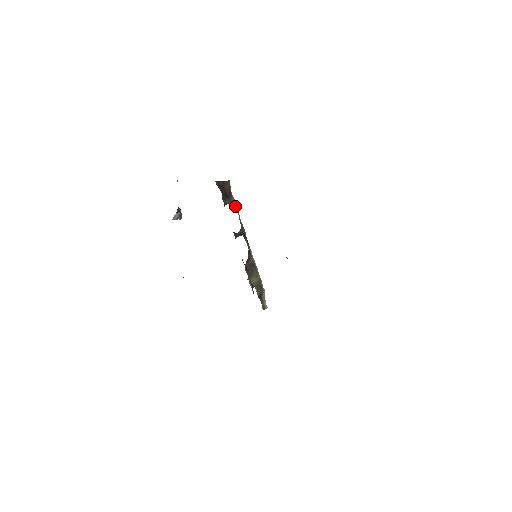
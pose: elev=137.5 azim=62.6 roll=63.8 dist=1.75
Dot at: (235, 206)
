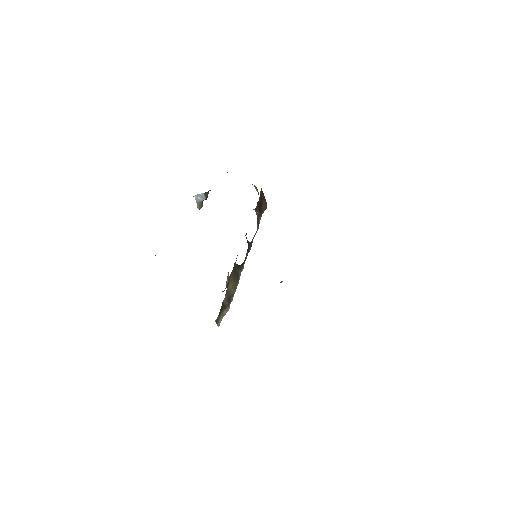
Dot at: (258, 224)
